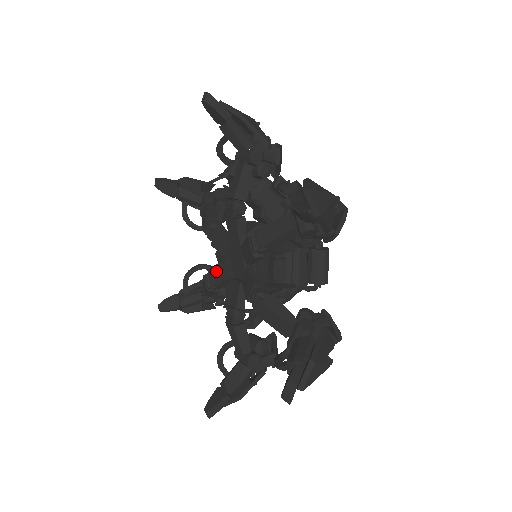
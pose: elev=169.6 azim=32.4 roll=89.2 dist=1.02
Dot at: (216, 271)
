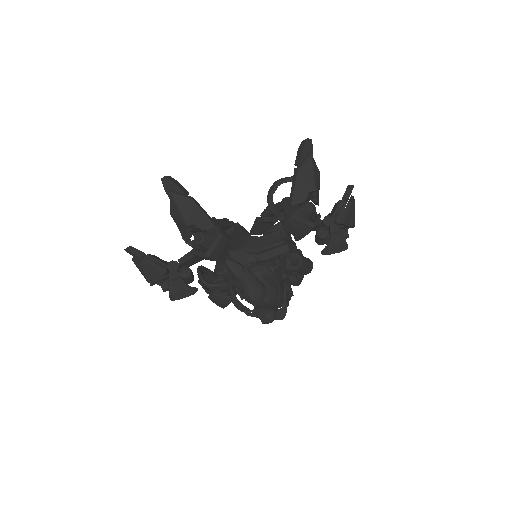
Dot at: occluded
